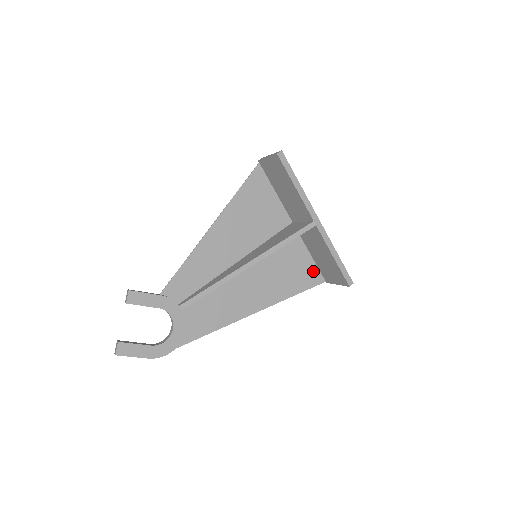
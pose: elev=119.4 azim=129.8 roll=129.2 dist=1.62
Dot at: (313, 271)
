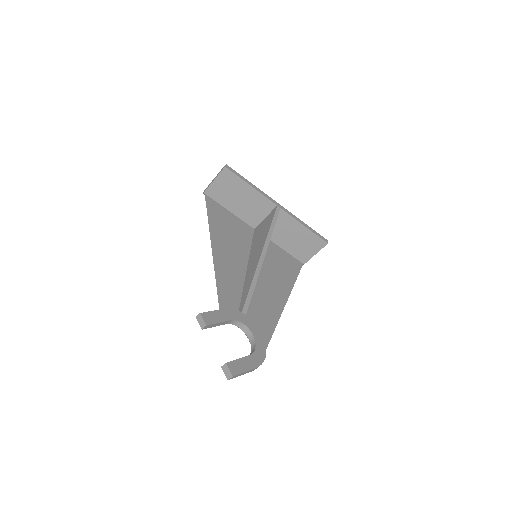
Dot at: (291, 259)
